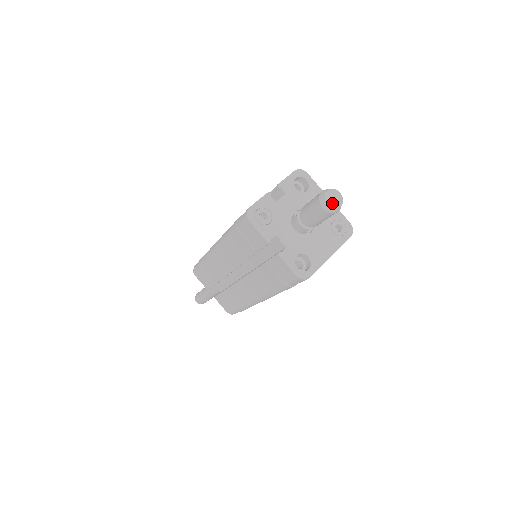
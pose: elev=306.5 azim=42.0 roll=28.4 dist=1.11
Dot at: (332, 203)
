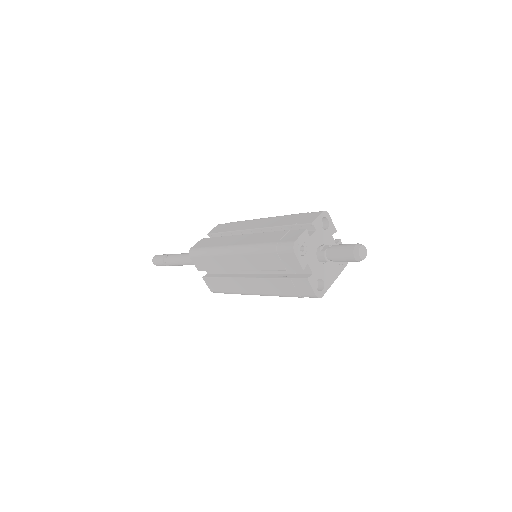
Dot at: (362, 256)
